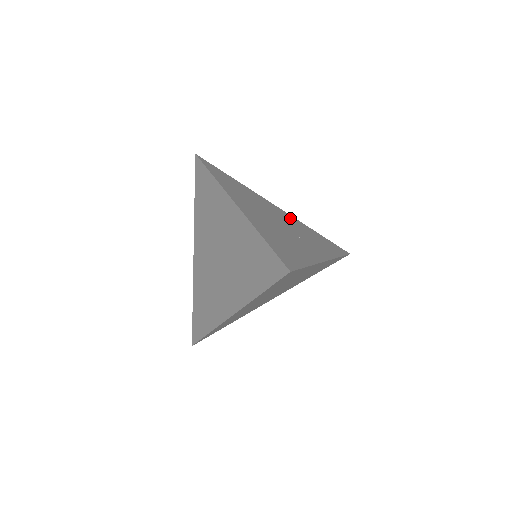
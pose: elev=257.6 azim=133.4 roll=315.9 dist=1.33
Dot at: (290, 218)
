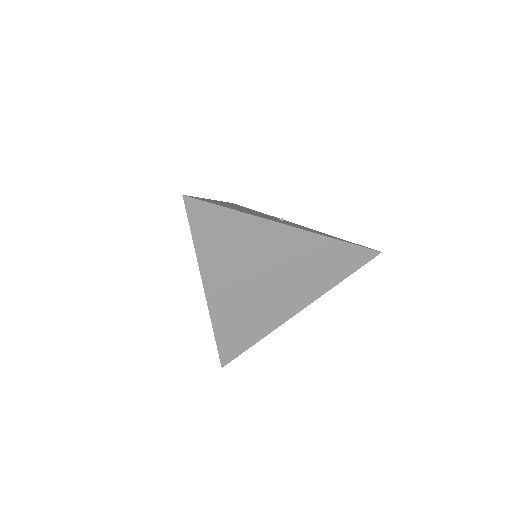
Dot at: (301, 245)
